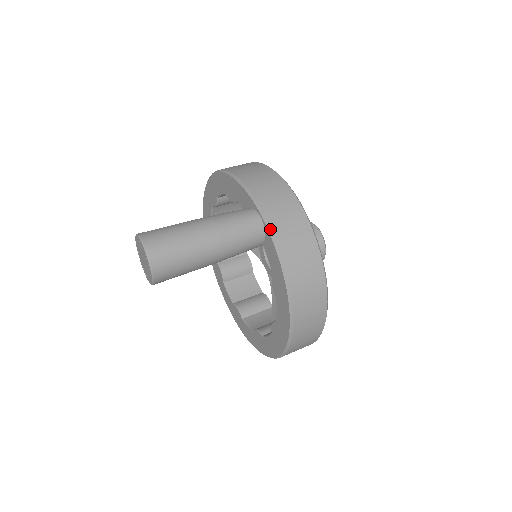
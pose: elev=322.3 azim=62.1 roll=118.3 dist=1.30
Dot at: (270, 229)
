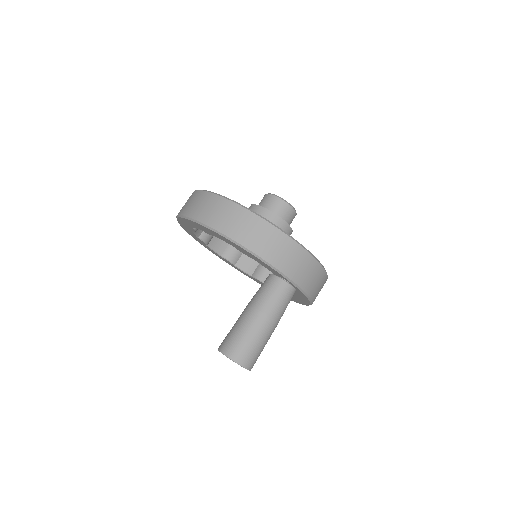
Dot at: (300, 288)
